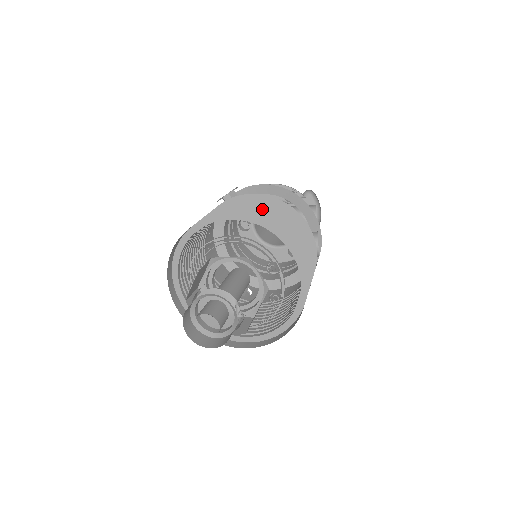
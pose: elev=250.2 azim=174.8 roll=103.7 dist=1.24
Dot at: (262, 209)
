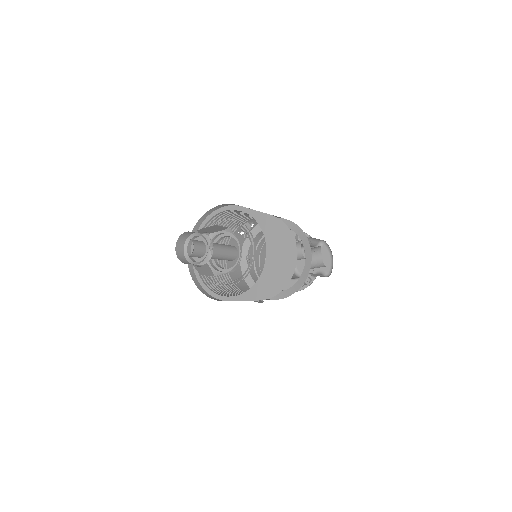
Dot at: occluded
